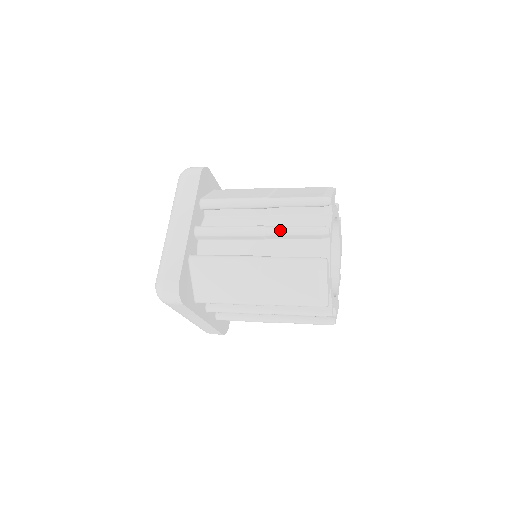
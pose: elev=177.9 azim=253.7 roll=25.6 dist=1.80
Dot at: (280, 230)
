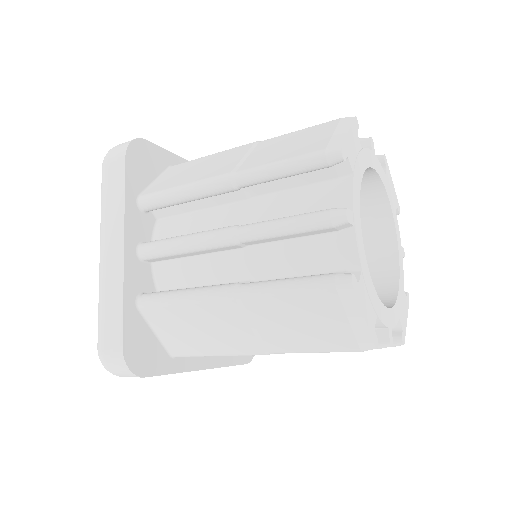
Dot at: (261, 231)
